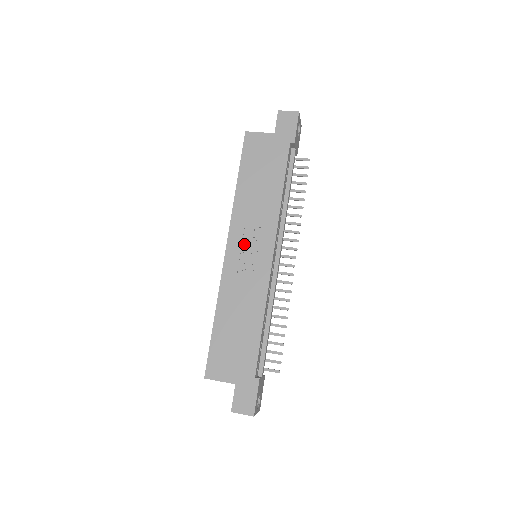
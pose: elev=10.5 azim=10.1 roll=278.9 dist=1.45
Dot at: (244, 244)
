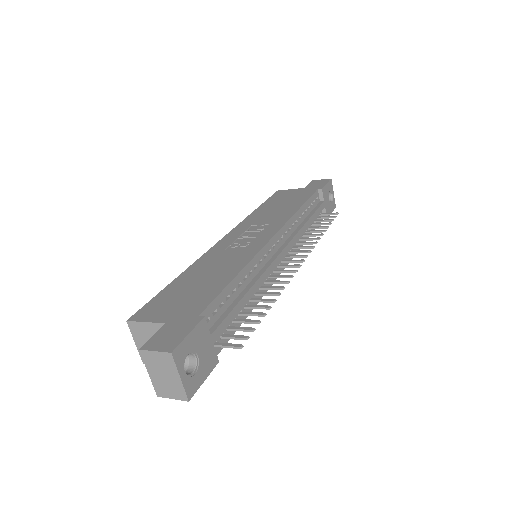
Dot at: (244, 234)
